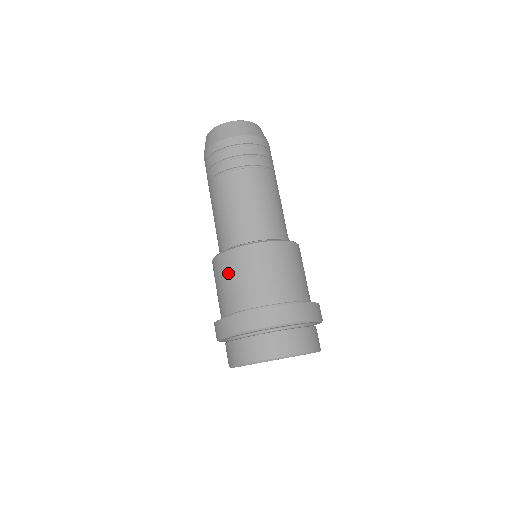
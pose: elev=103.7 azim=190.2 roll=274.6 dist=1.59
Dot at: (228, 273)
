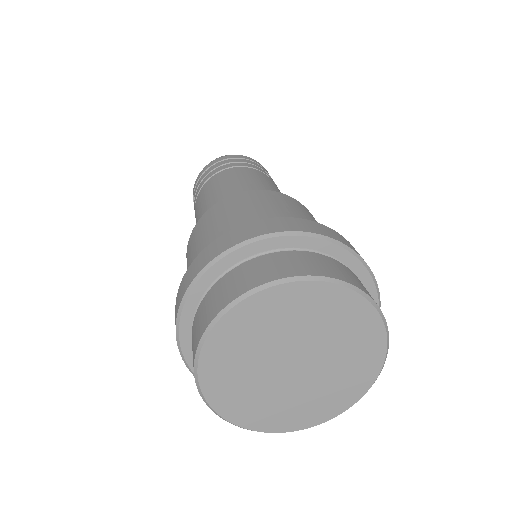
Dot at: (227, 211)
